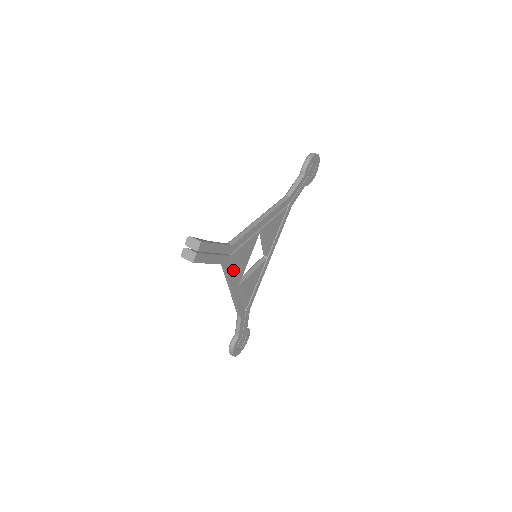
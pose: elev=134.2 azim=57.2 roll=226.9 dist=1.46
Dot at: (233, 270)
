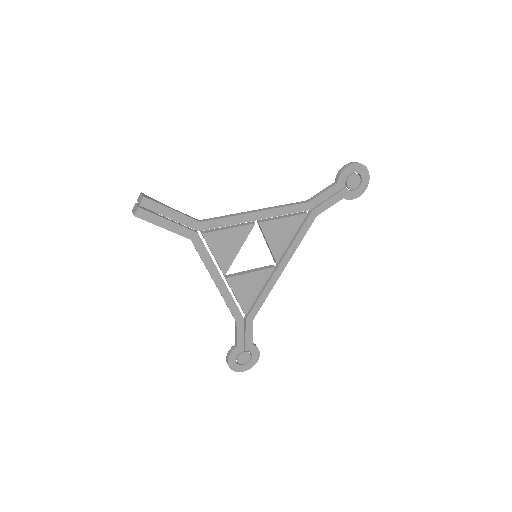
Dot at: (209, 254)
